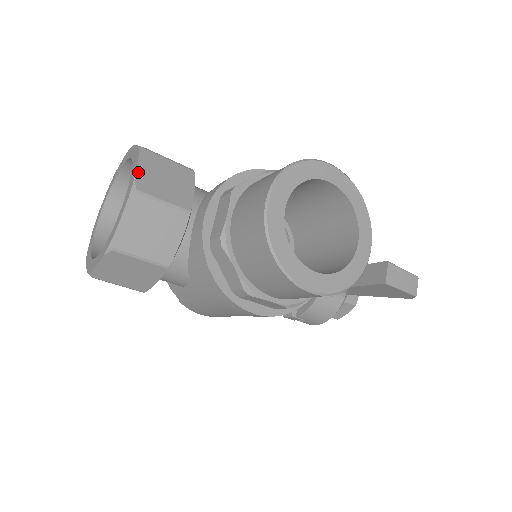
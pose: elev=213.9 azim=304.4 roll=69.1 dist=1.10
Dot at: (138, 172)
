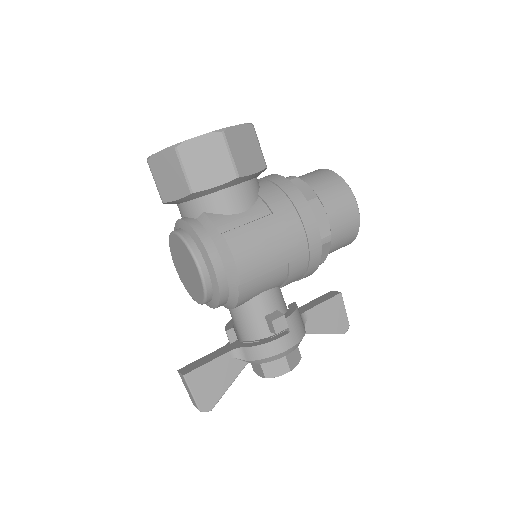
Dot at: occluded
